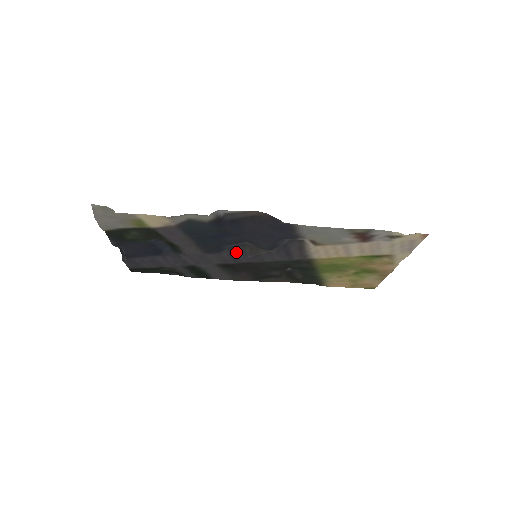
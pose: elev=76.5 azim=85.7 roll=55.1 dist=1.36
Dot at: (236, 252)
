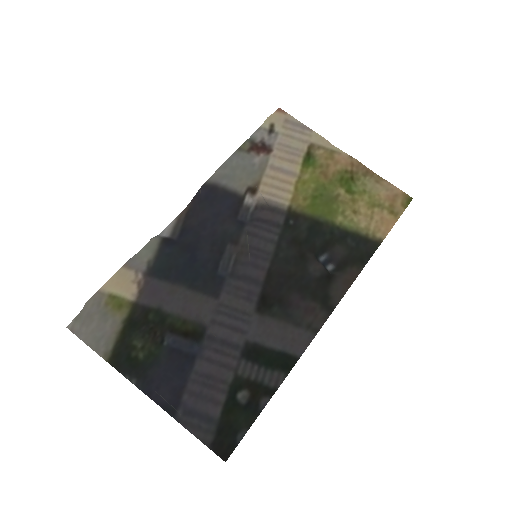
Dot at: (240, 273)
